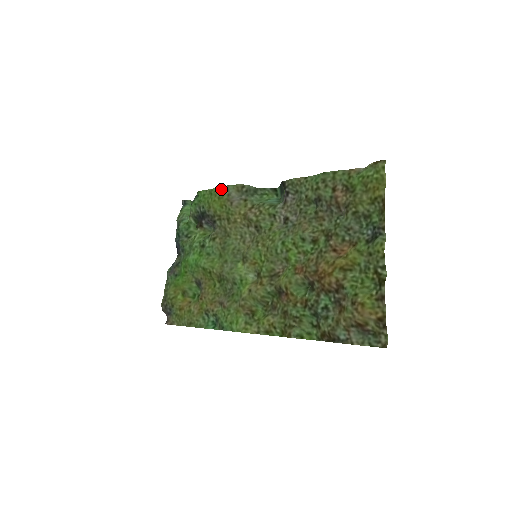
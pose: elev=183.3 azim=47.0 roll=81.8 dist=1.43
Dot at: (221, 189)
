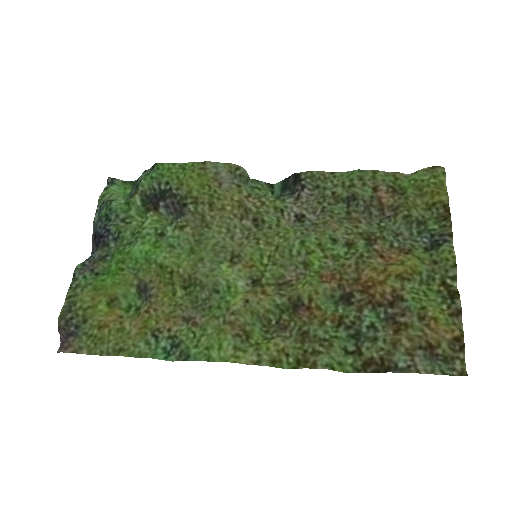
Dot at: (204, 164)
